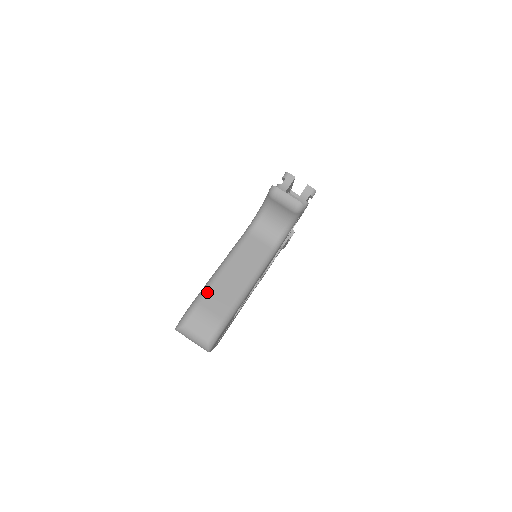
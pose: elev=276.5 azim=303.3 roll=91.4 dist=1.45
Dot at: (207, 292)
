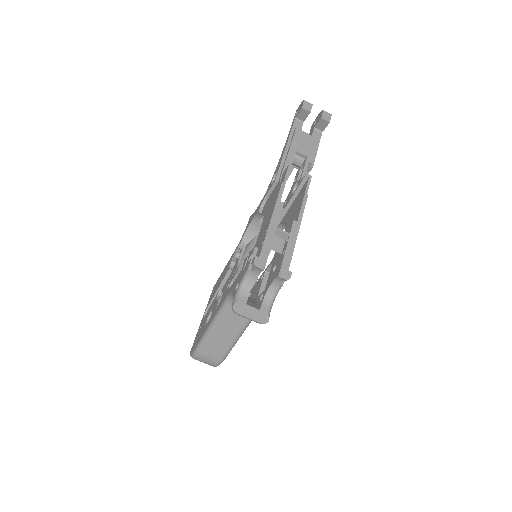
Dot at: (203, 346)
